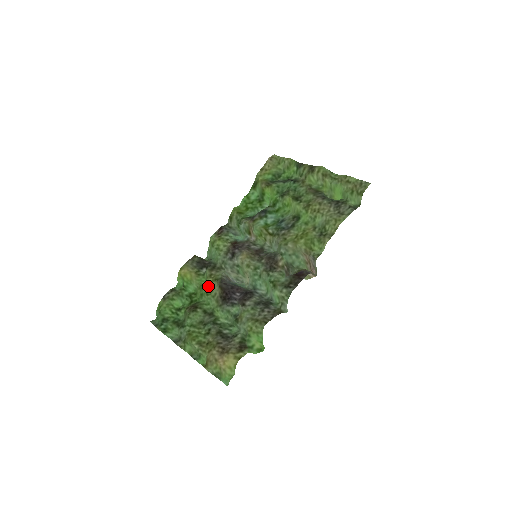
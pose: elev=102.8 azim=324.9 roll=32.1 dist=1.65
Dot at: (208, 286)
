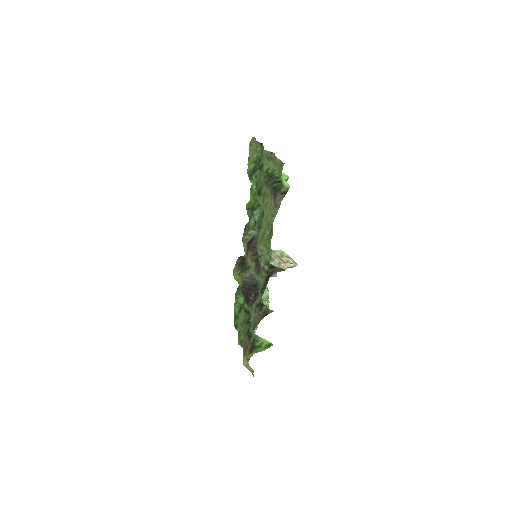
Dot at: occluded
